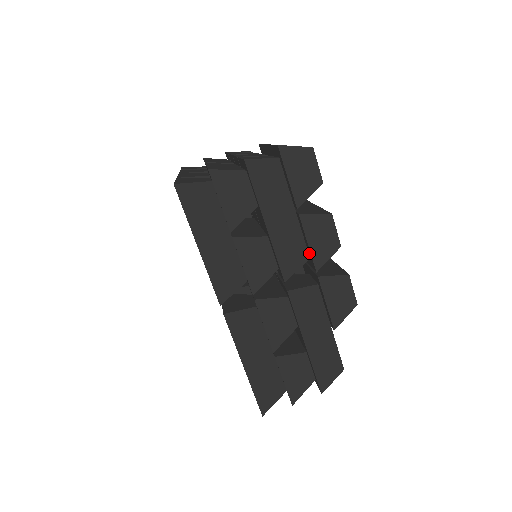
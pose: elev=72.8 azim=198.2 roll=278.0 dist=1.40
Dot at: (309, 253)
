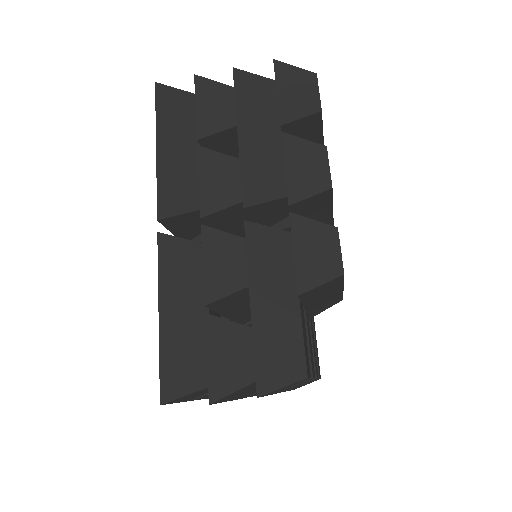
Dot at: (287, 186)
